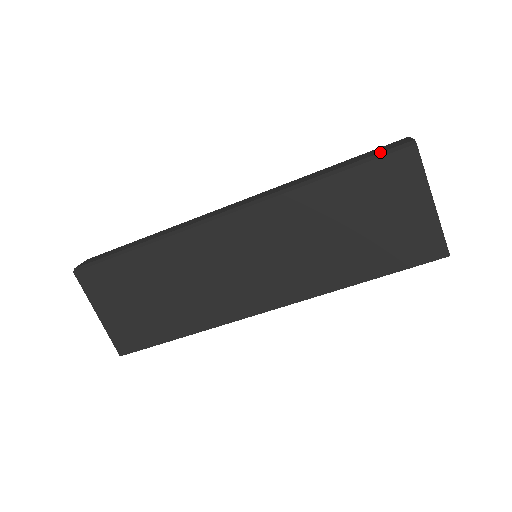
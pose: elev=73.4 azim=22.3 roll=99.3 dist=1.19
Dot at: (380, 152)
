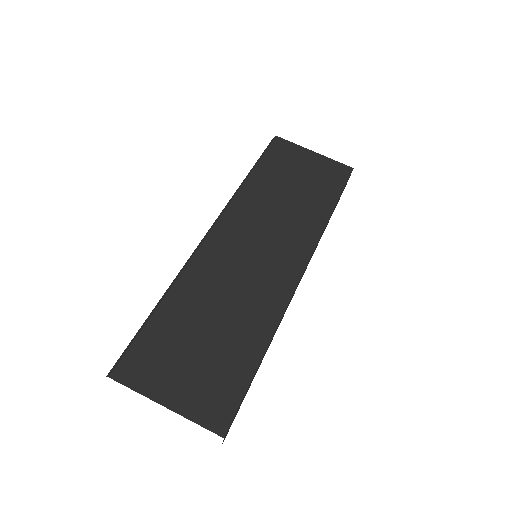
Dot at: (264, 150)
